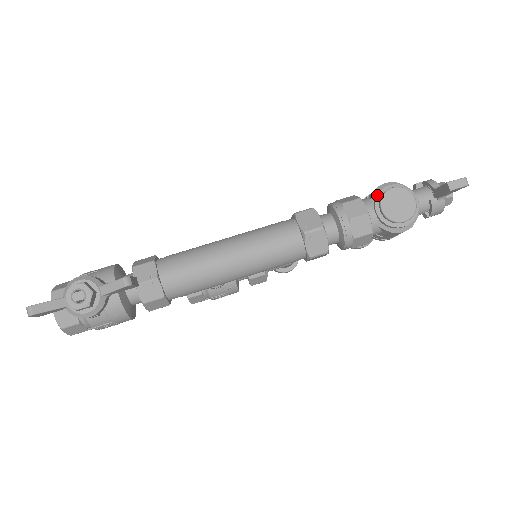
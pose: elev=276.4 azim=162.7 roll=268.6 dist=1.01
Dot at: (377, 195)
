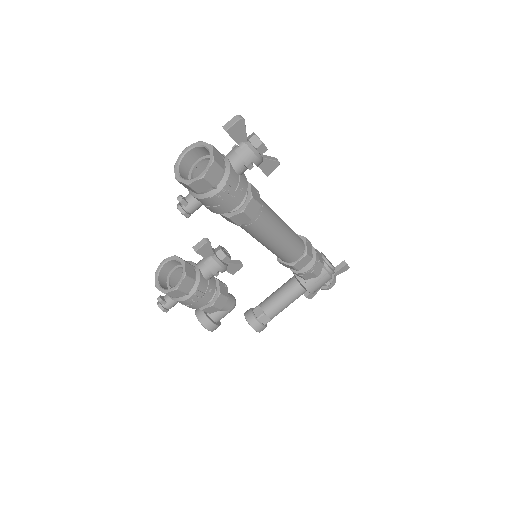
Dot at: occluded
